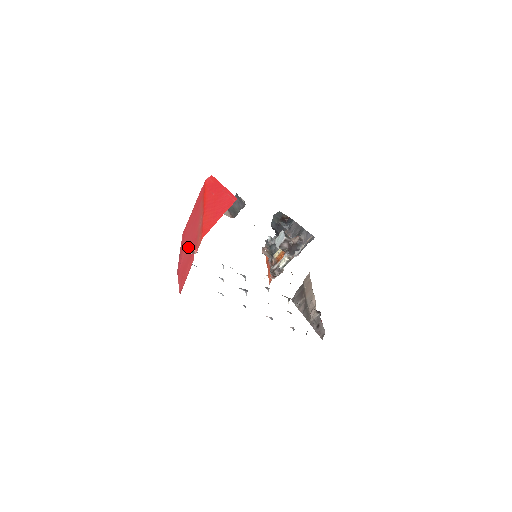
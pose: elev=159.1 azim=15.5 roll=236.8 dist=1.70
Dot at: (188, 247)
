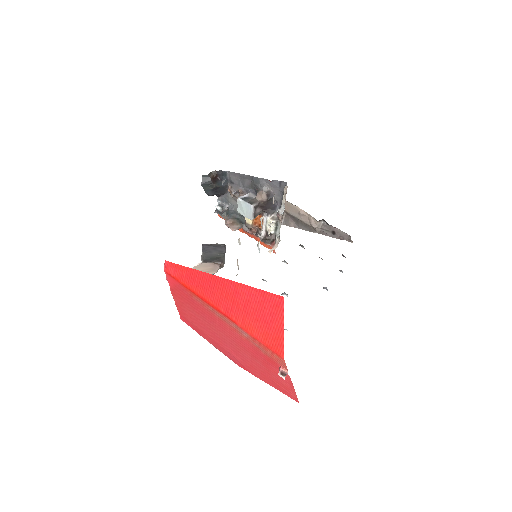
Dot at: (238, 350)
